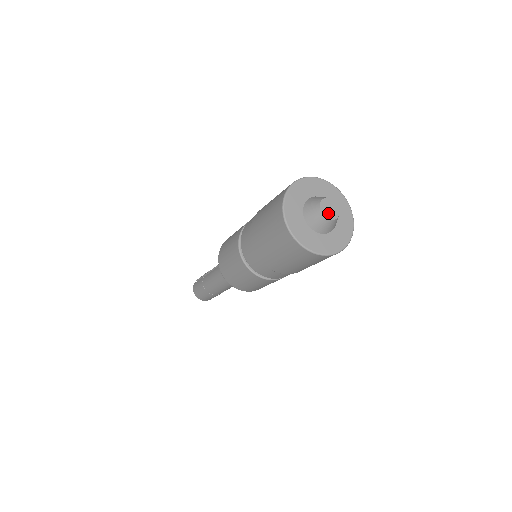
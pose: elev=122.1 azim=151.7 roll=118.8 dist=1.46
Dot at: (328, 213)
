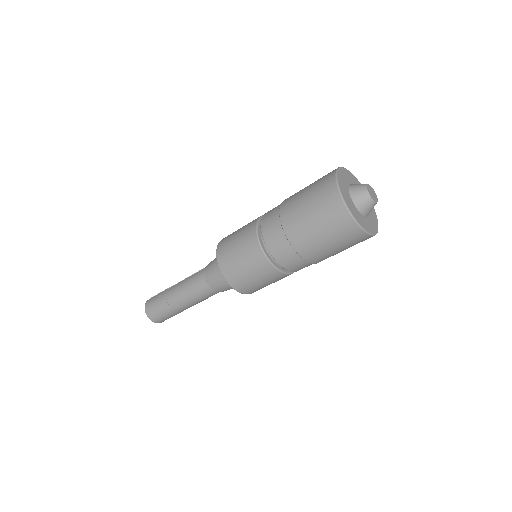
Dot at: (372, 195)
